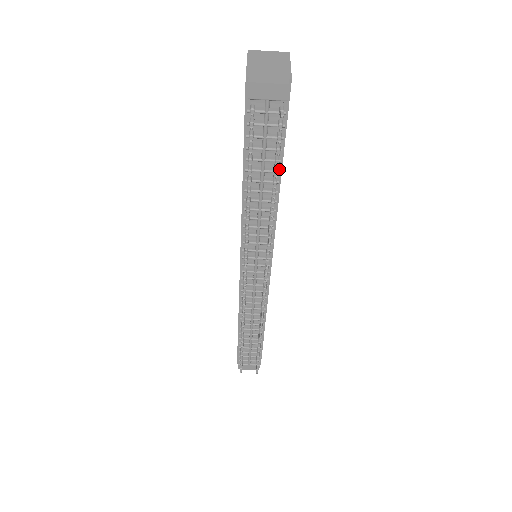
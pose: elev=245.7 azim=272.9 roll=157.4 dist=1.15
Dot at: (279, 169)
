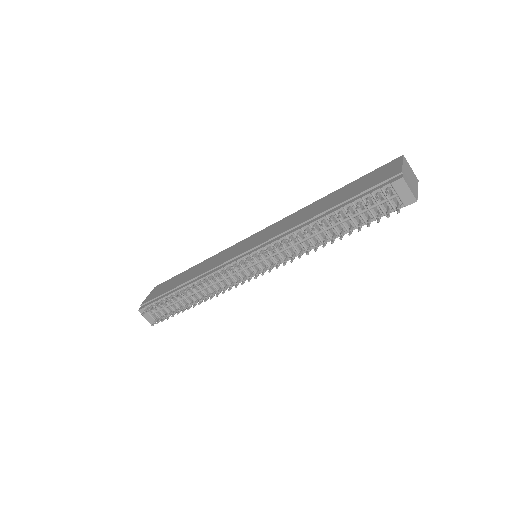
Dot at: occluded
